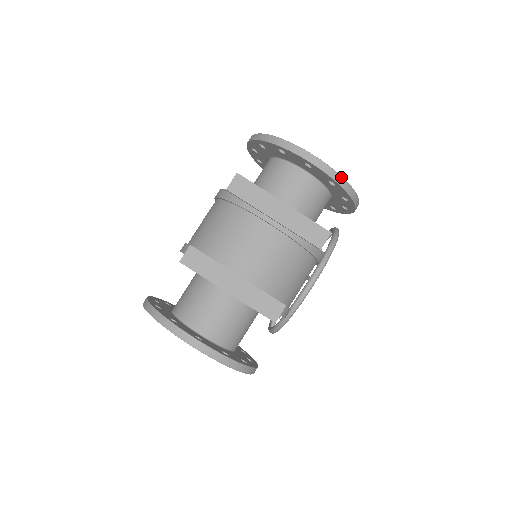
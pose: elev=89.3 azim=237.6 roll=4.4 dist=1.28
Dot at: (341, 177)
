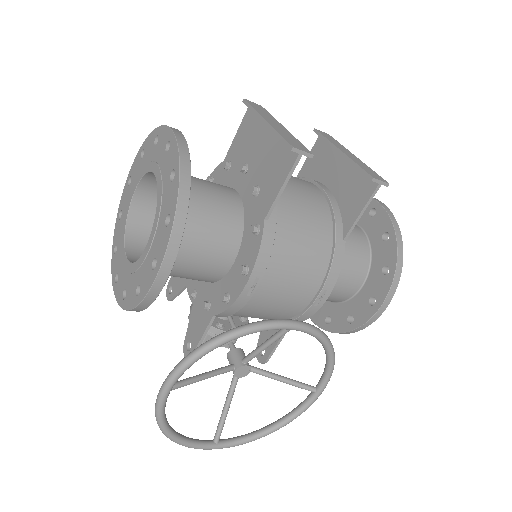
Dot at: (400, 231)
